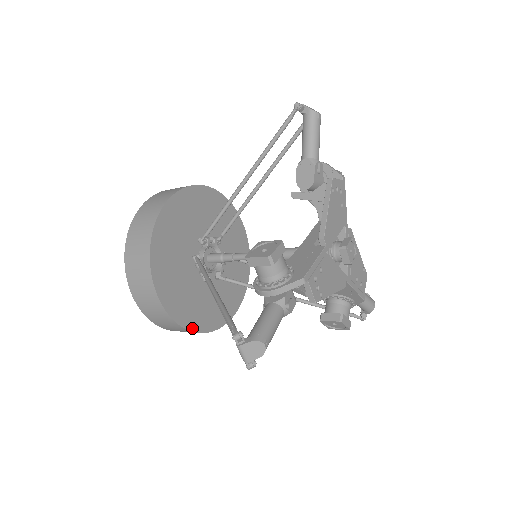
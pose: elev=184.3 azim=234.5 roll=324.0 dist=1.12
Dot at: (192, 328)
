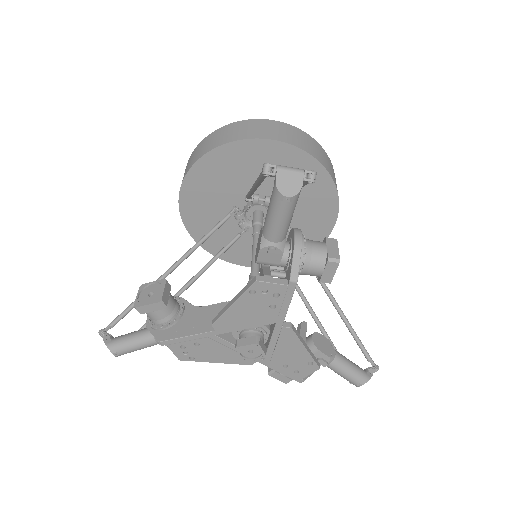
Dot at: (222, 257)
